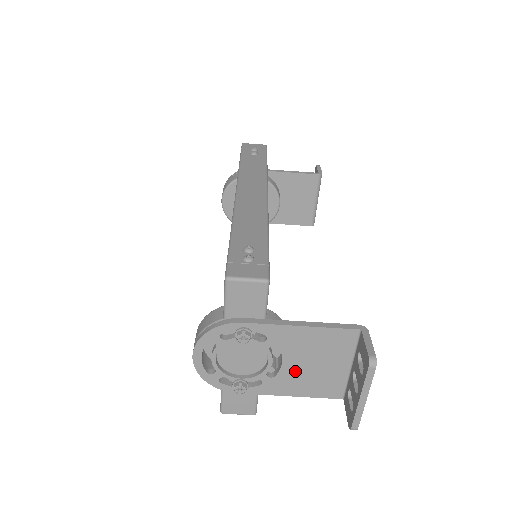
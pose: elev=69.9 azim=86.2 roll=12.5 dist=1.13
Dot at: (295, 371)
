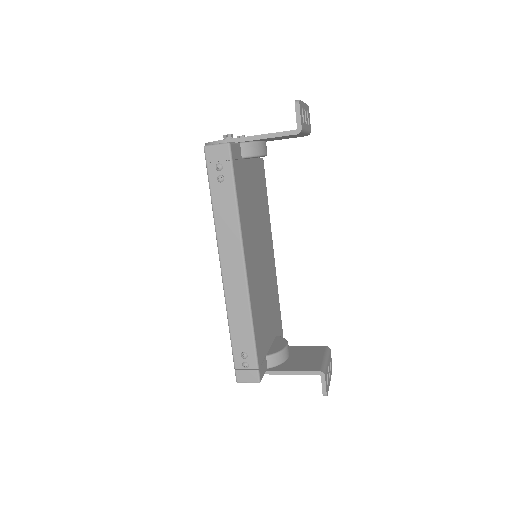
Dot at: occluded
